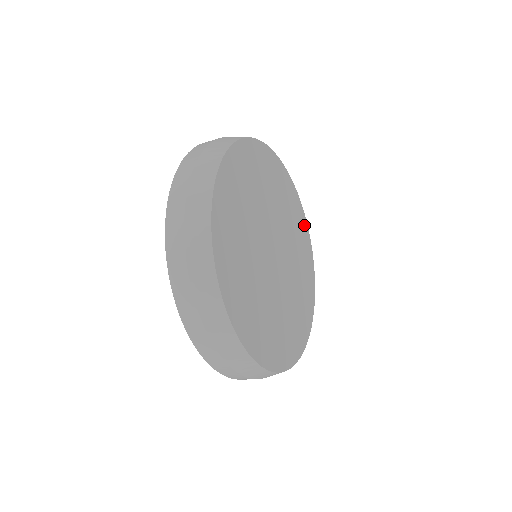
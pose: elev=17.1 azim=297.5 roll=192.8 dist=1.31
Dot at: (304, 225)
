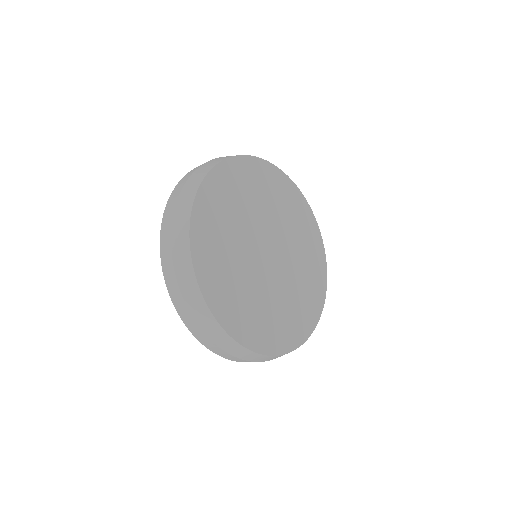
Dot at: (309, 215)
